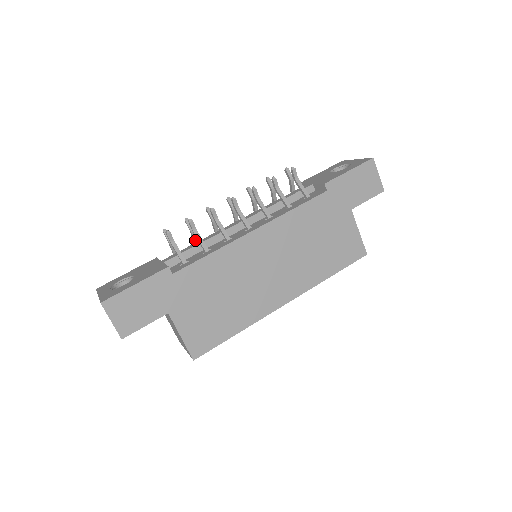
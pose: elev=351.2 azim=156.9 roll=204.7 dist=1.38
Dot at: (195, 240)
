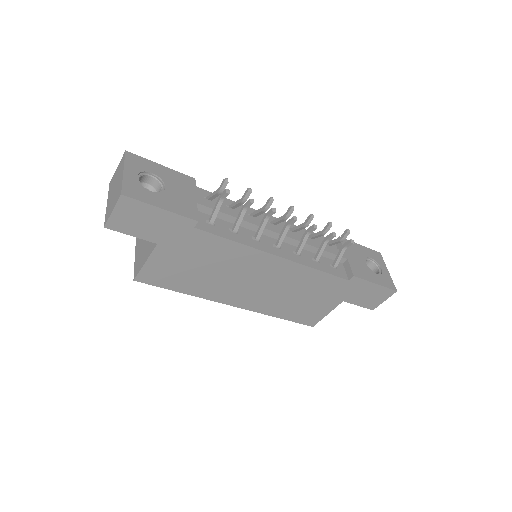
Dot at: (236, 205)
